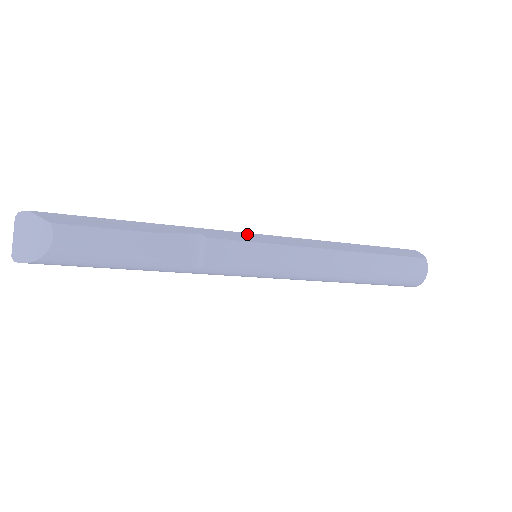
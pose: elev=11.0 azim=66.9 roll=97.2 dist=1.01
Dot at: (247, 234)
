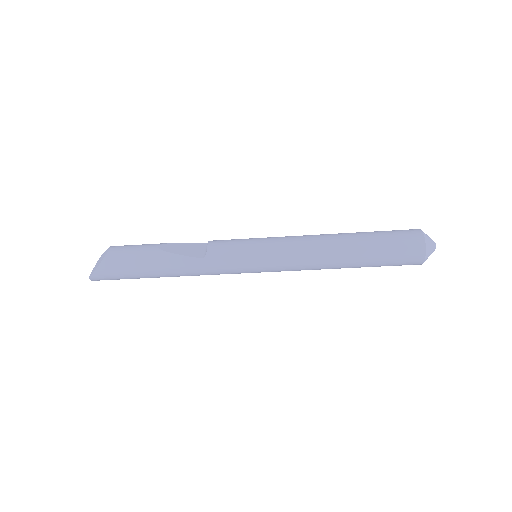
Dot at: occluded
